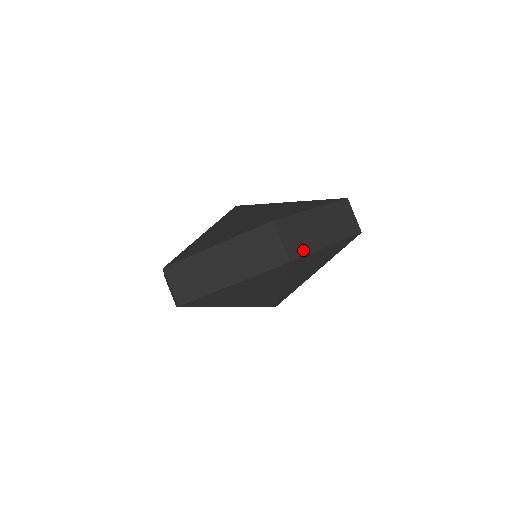
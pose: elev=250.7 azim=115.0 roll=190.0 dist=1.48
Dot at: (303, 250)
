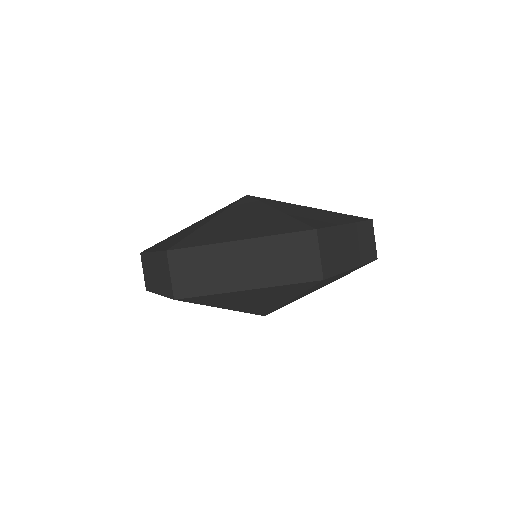
Dot at: (335, 269)
